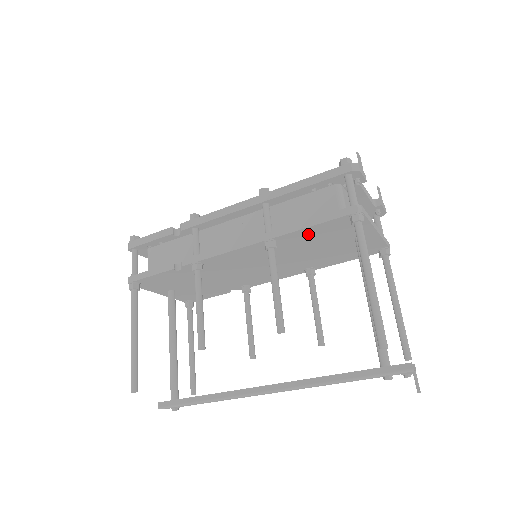
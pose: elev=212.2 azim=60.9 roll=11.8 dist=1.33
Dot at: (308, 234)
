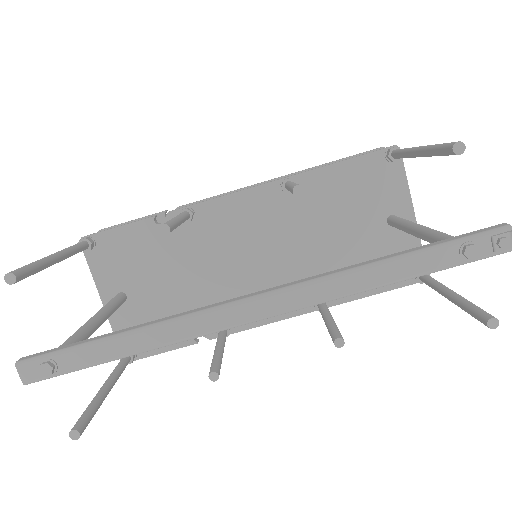
Dot at: (335, 182)
